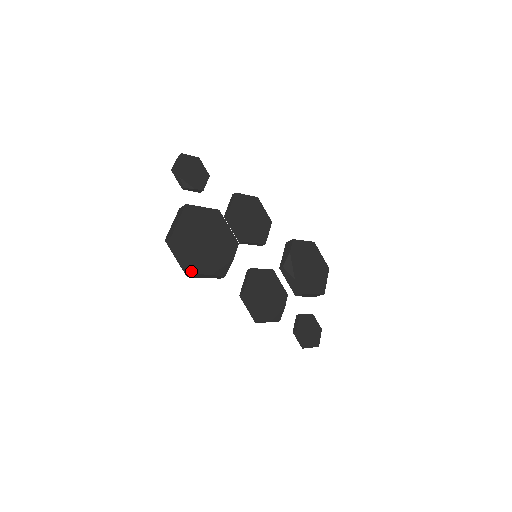
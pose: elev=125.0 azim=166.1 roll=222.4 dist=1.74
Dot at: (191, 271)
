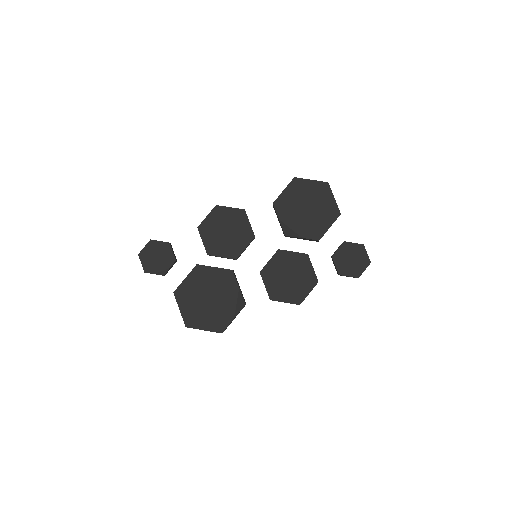
Dot at: occluded
